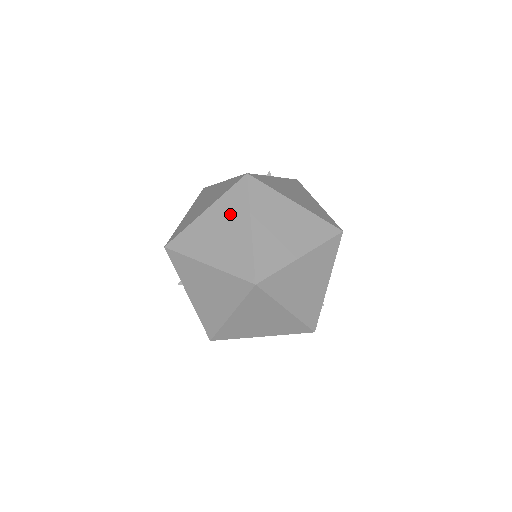
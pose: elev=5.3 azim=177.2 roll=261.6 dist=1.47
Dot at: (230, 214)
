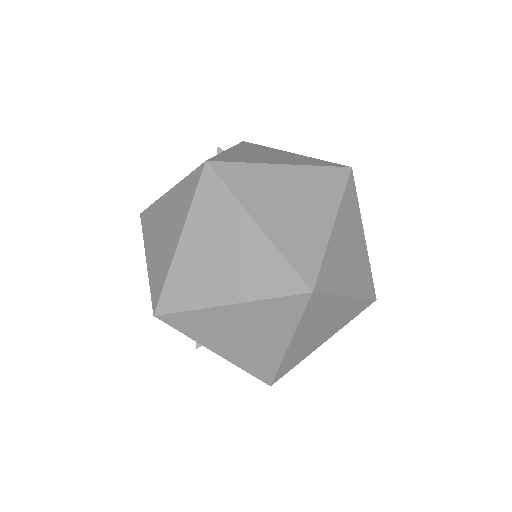
Dot at: (217, 225)
